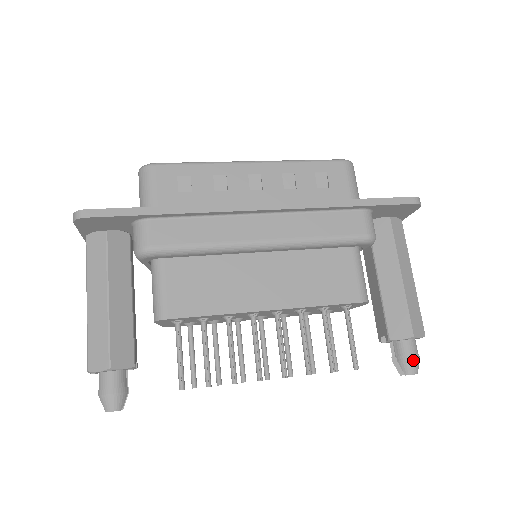
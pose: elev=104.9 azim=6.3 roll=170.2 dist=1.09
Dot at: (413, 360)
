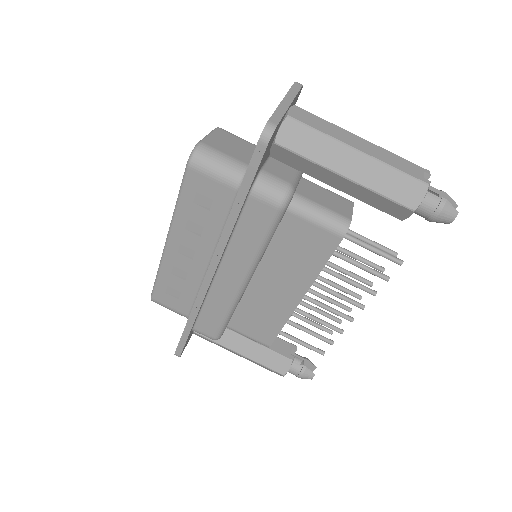
Dot at: (439, 216)
